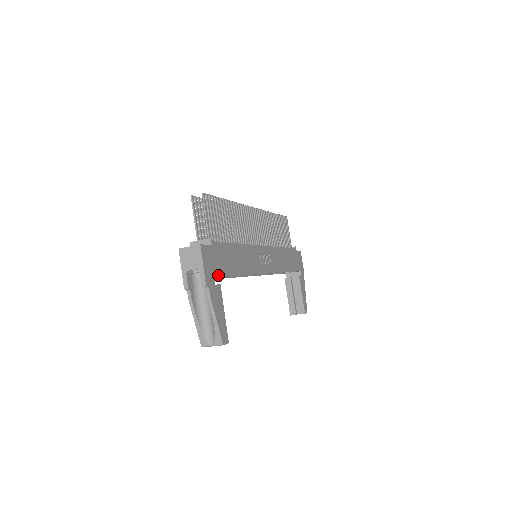
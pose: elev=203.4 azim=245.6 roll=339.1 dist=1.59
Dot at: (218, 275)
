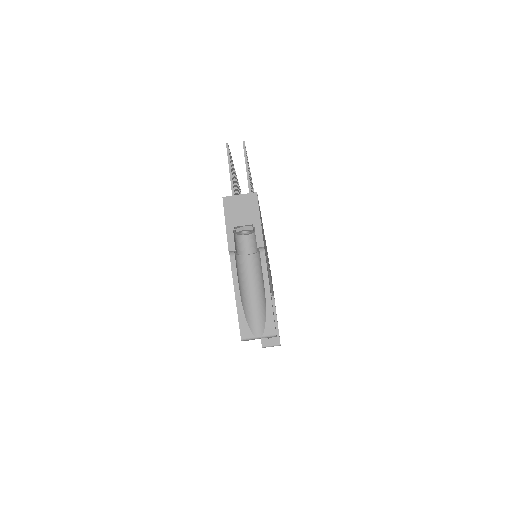
Dot at: (264, 244)
